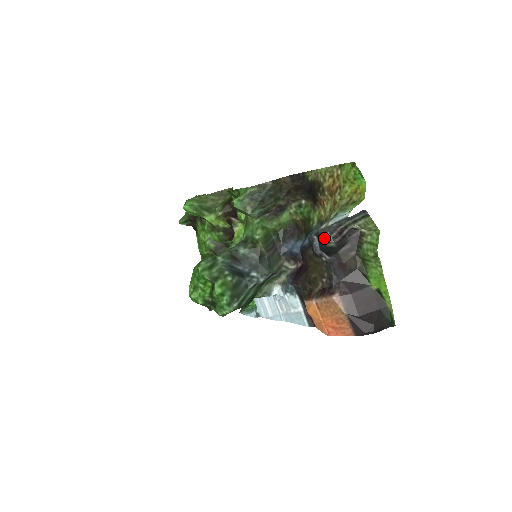
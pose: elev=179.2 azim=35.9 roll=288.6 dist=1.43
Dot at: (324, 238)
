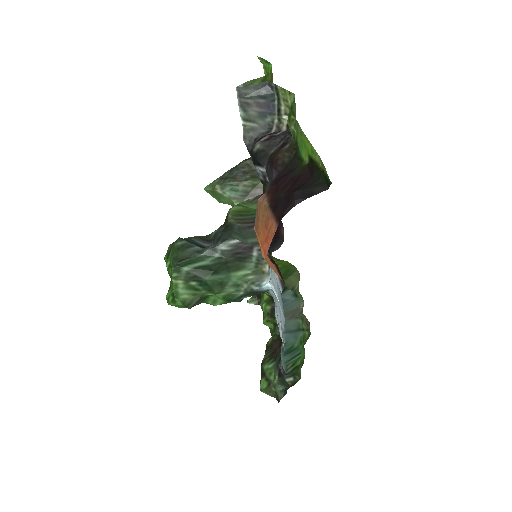
Dot at: (251, 147)
